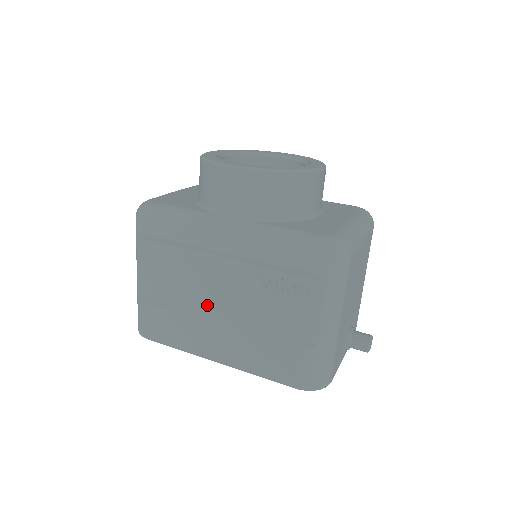
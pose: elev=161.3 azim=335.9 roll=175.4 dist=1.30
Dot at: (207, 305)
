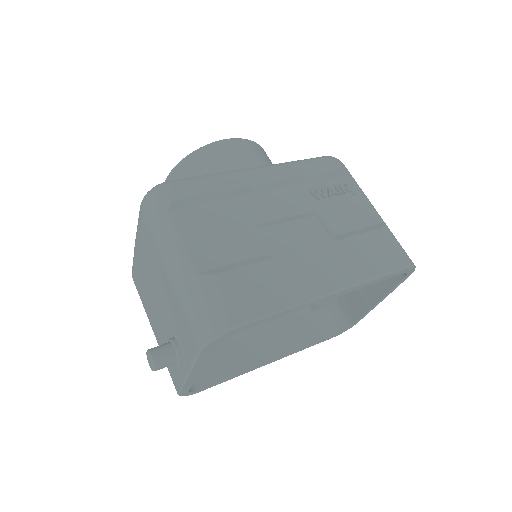
Dot at: (284, 236)
